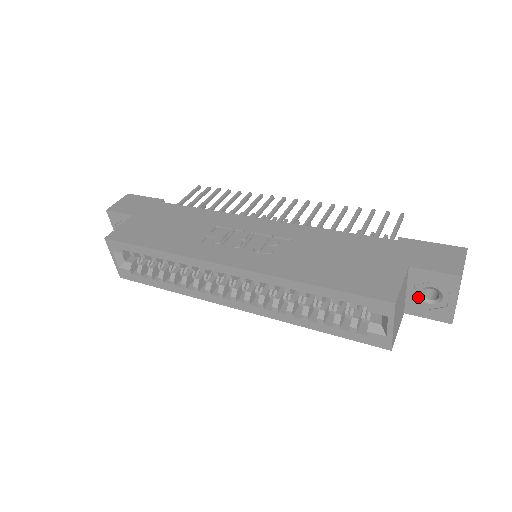
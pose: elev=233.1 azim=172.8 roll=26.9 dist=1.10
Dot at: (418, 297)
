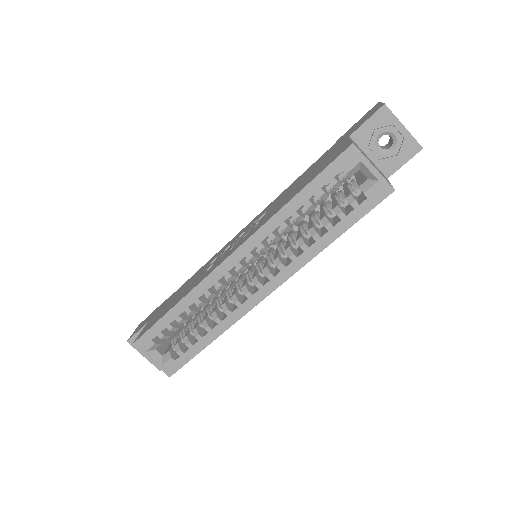
Dot at: (380, 154)
